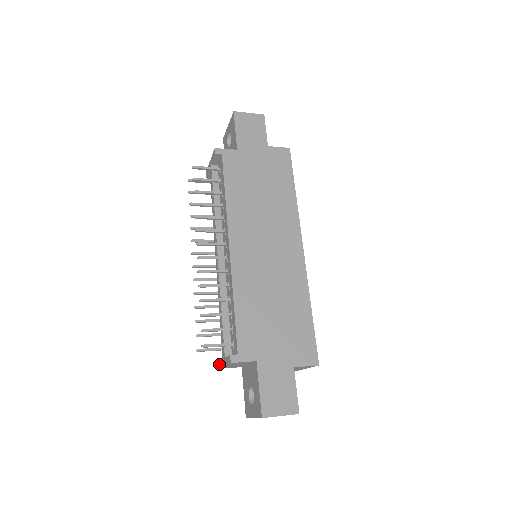
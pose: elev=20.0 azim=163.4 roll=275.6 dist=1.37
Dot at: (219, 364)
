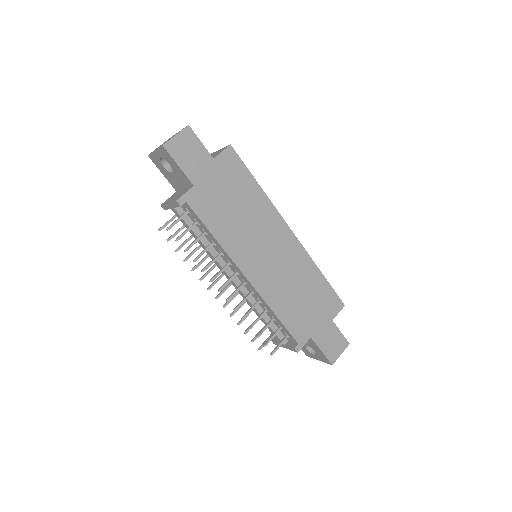
Dot at: (275, 343)
